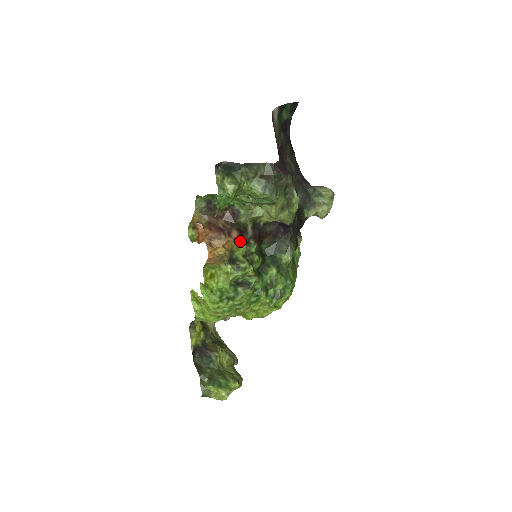
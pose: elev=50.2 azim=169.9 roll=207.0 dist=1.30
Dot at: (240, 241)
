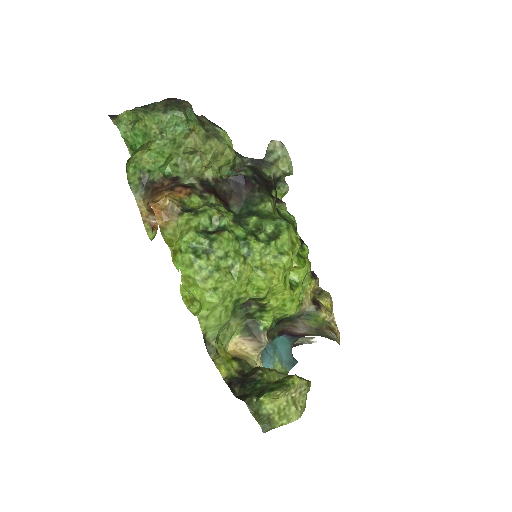
Dot at: (189, 193)
